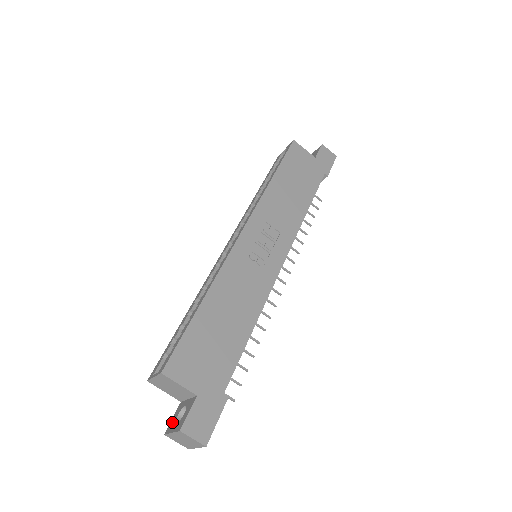
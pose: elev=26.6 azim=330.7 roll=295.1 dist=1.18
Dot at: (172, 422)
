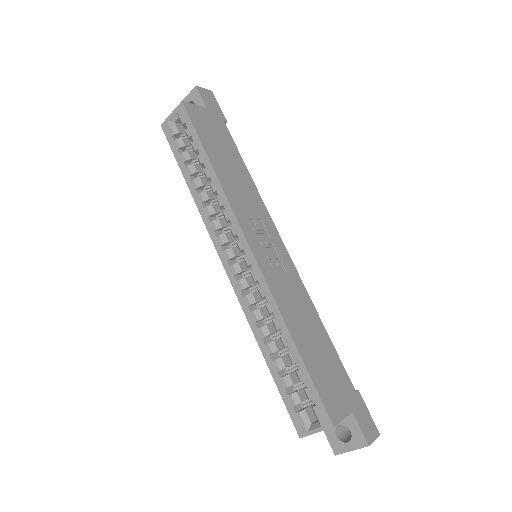
Dot at: (335, 443)
